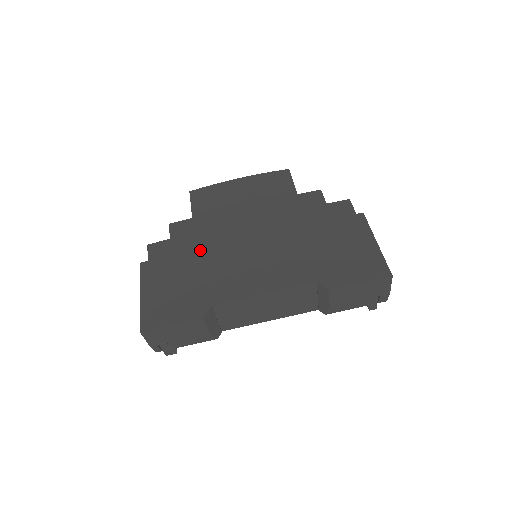
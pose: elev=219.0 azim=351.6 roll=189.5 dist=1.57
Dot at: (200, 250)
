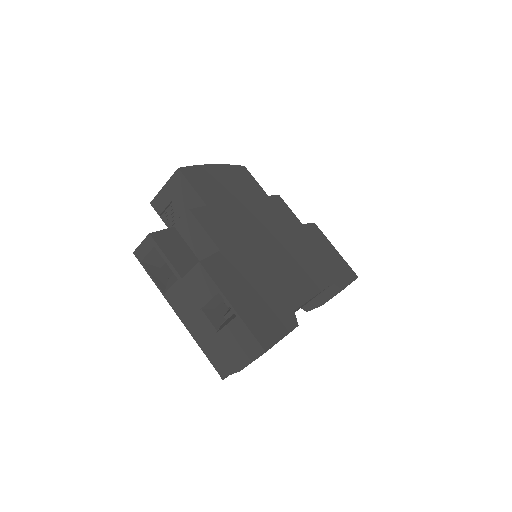
Dot at: (243, 248)
